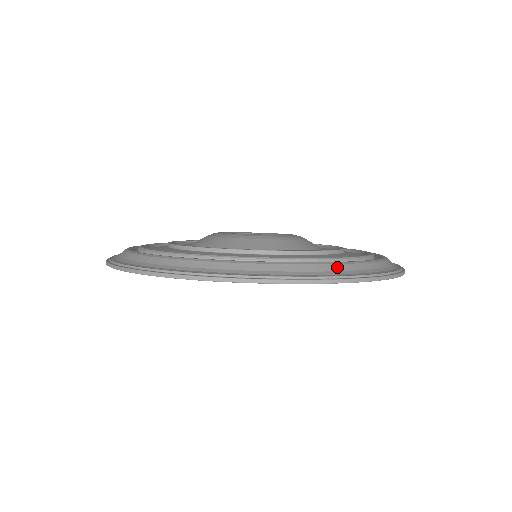
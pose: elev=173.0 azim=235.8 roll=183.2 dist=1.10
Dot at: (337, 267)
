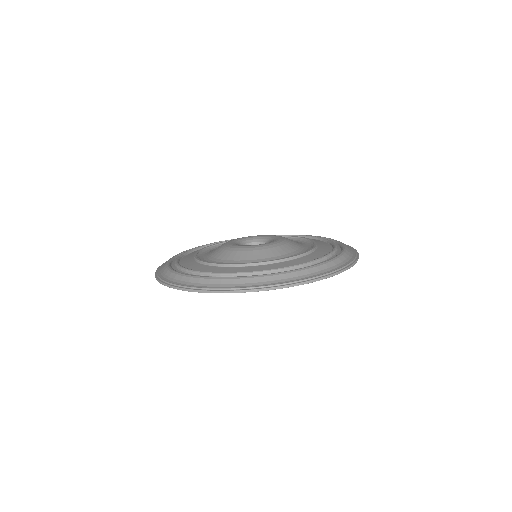
Dot at: (348, 250)
